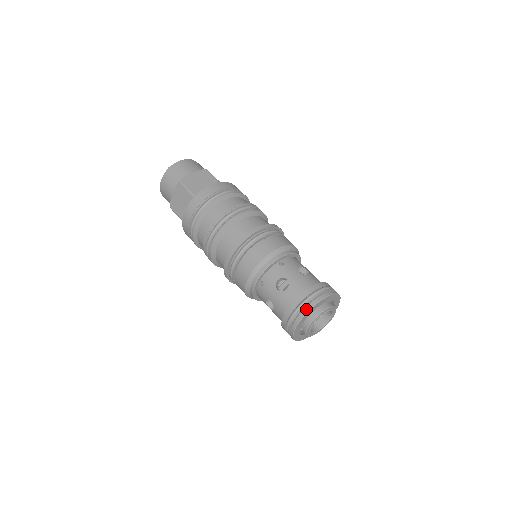
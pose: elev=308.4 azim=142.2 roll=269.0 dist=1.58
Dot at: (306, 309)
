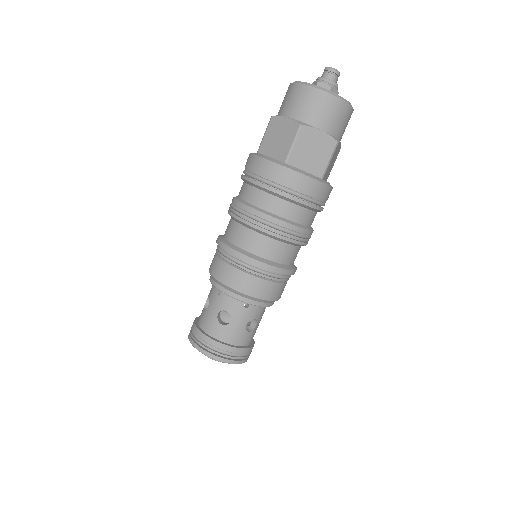
Dot at: (209, 354)
